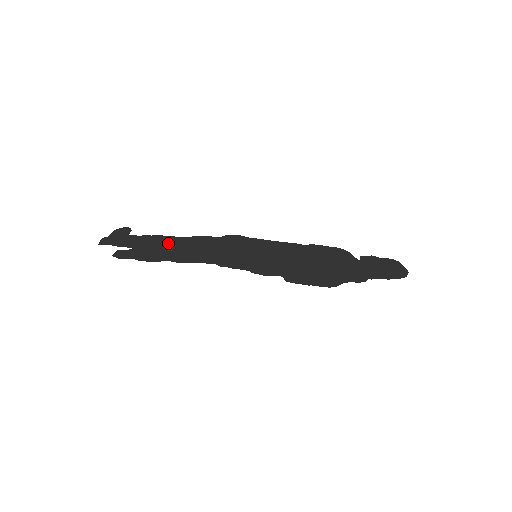
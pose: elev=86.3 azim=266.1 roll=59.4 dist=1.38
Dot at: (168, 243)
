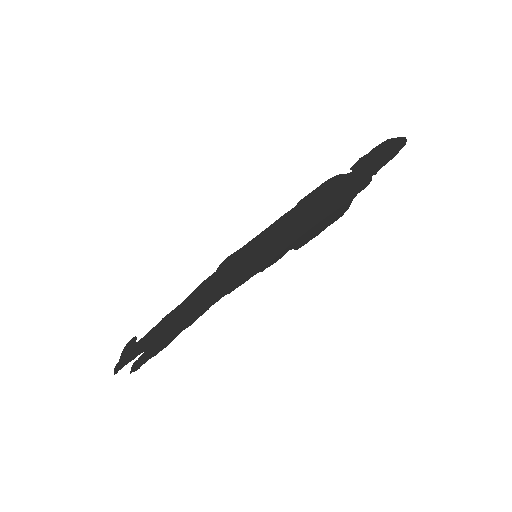
Dot at: (173, 318)
